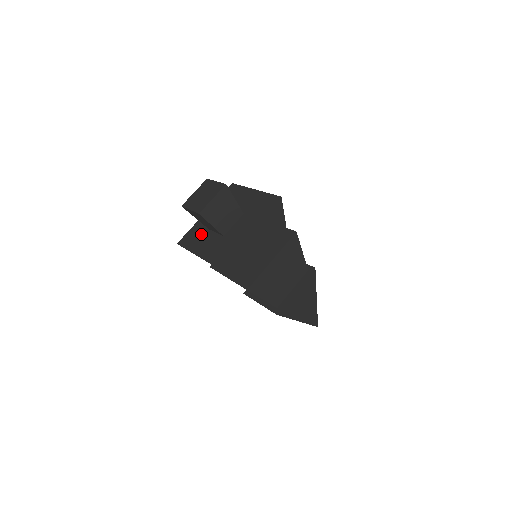
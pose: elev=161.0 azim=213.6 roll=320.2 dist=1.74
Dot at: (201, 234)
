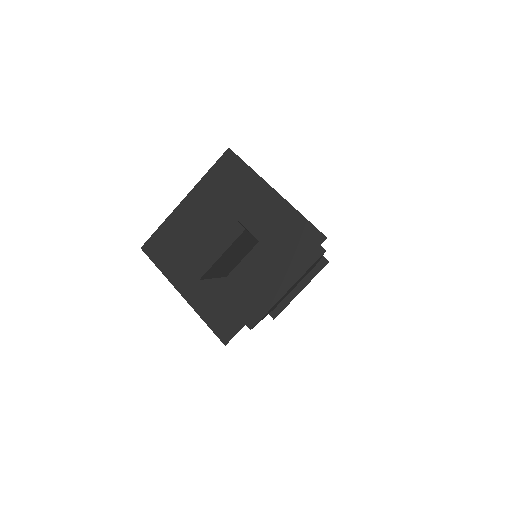
Dot at: occluded
